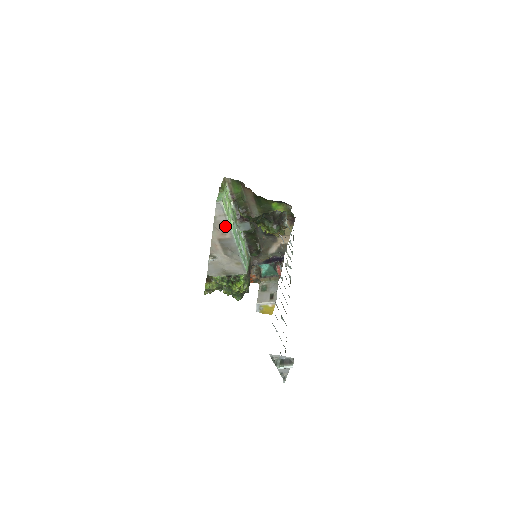
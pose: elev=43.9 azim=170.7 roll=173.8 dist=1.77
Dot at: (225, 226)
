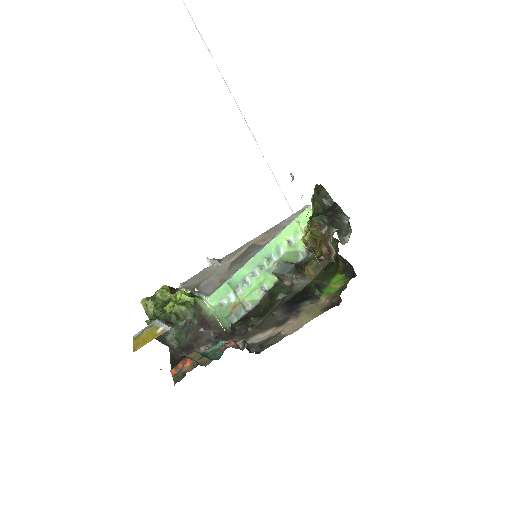
Dot at: (277, 232)
